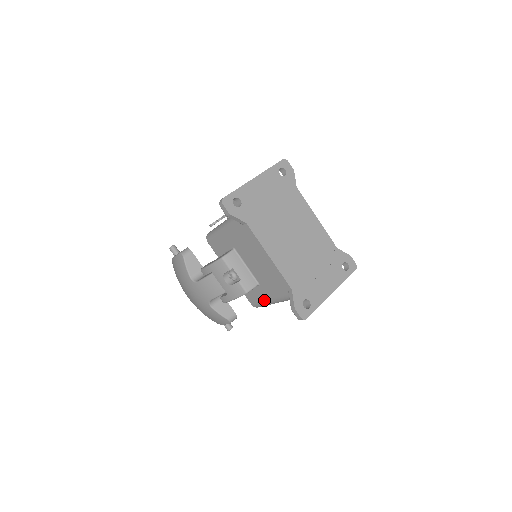
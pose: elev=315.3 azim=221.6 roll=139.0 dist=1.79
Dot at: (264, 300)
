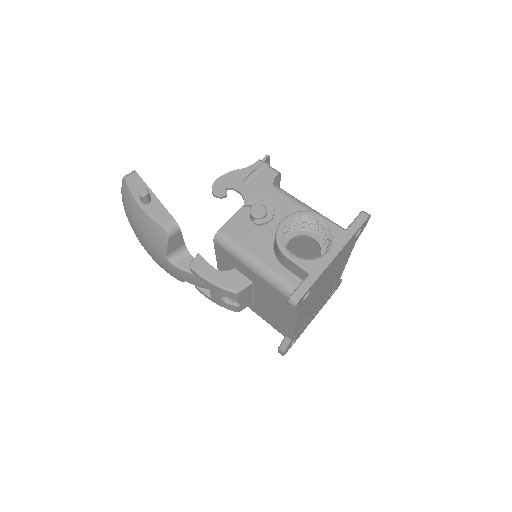
Dot at: occluded
